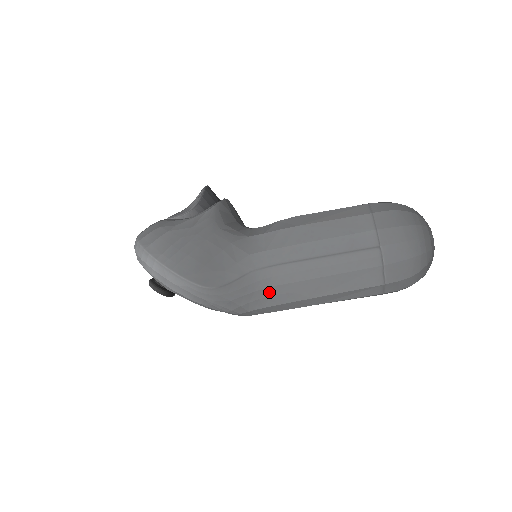
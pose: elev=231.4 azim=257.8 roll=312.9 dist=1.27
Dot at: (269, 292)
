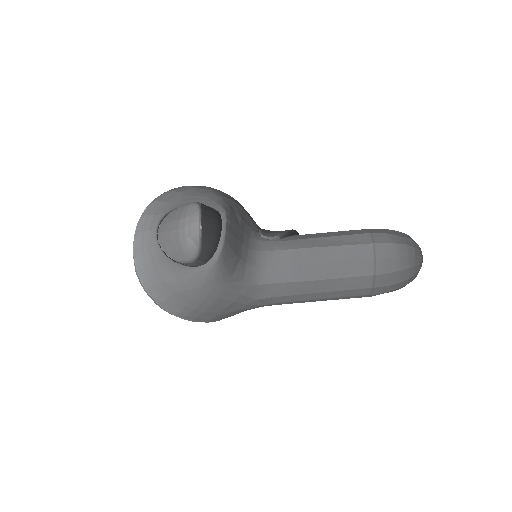
Dot at: occluded
